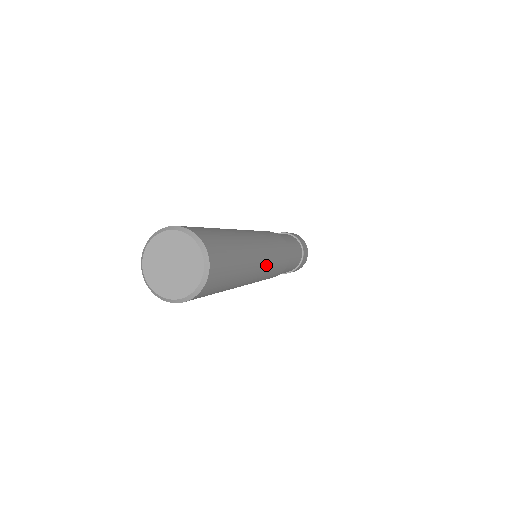
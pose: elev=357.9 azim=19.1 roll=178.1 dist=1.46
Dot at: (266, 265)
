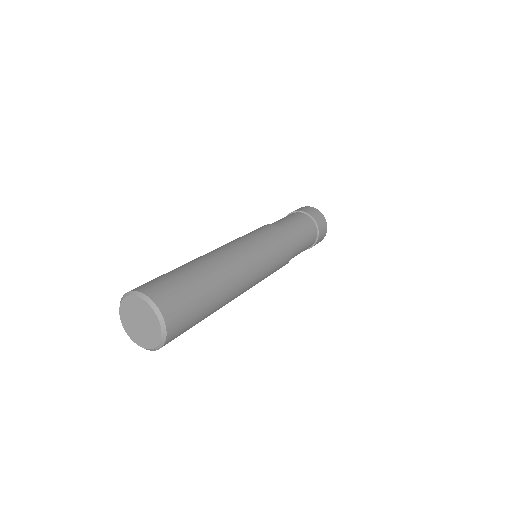
Dot at: occluded
